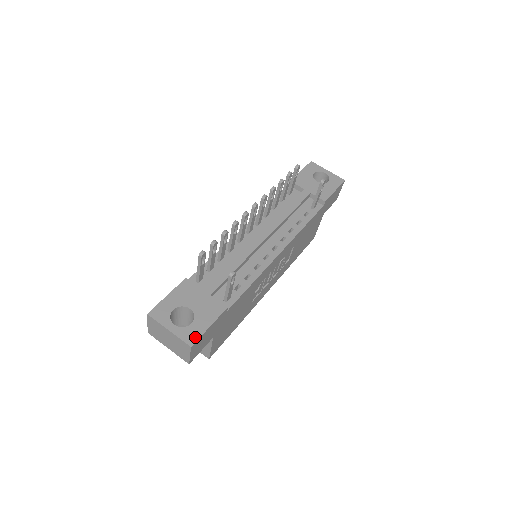
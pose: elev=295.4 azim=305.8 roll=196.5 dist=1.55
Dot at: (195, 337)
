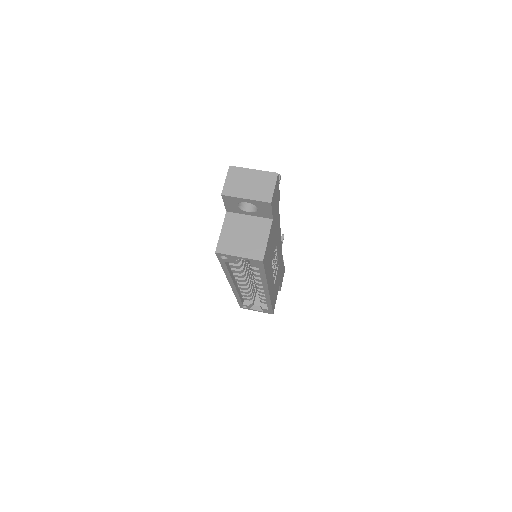
Dot at: occluded
